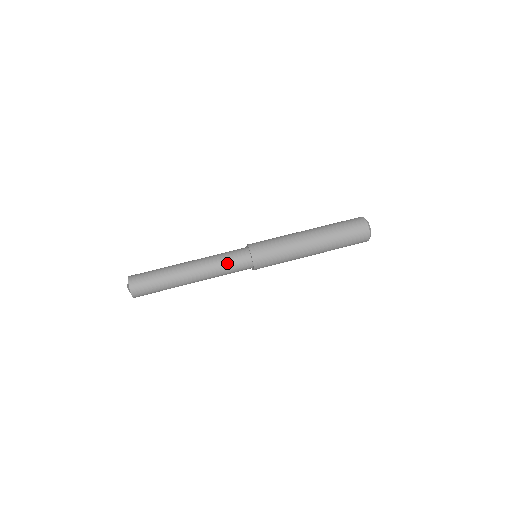
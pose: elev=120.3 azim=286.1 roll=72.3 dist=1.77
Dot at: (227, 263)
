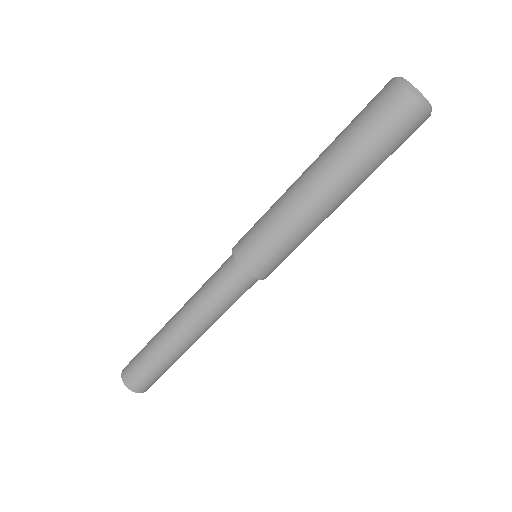
Dot at: (224, 301)
